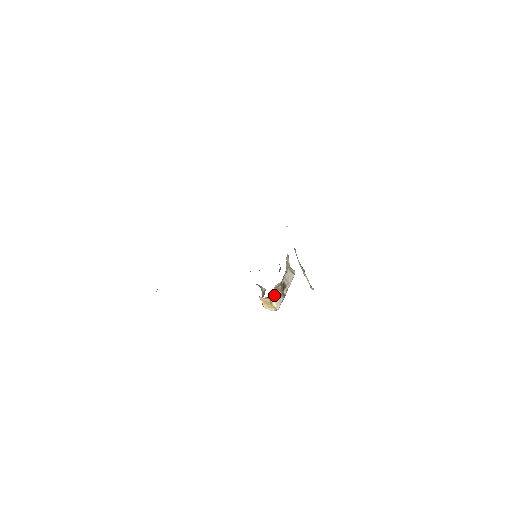
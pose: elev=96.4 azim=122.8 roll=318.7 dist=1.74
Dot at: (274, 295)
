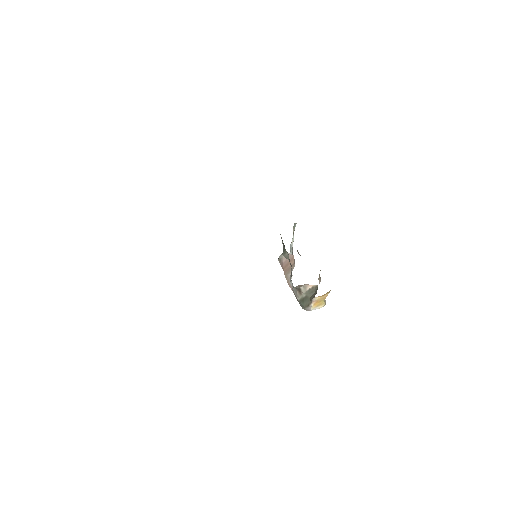
Dot at: occluded
